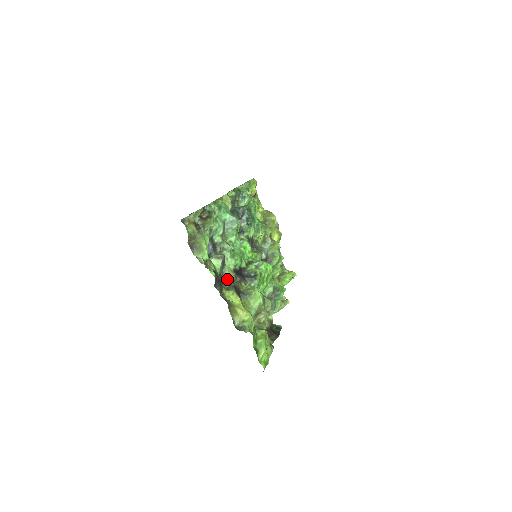
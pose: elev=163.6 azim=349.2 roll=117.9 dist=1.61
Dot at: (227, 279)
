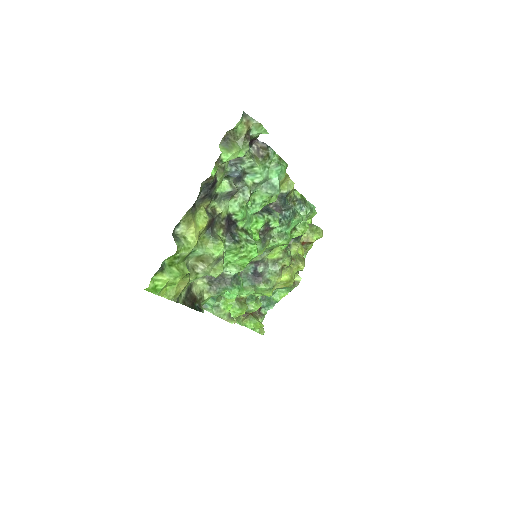
Dot at: (216, 208)
